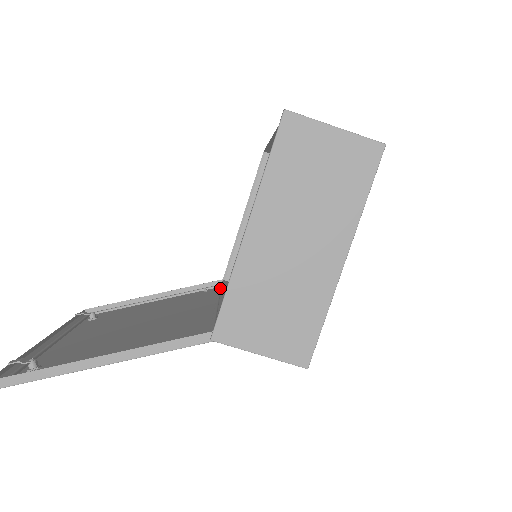
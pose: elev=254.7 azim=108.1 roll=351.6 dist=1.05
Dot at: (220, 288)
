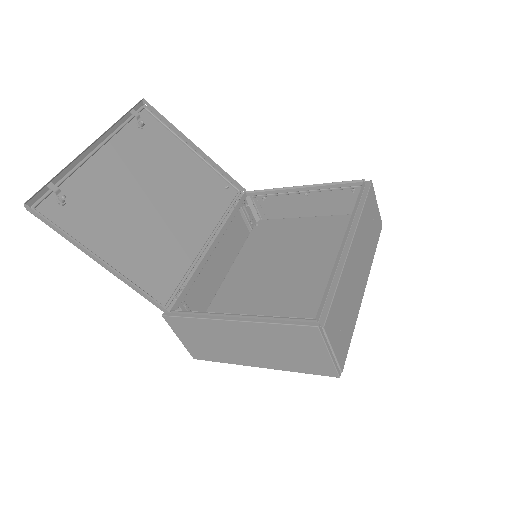
Dot at: (234, 202)
